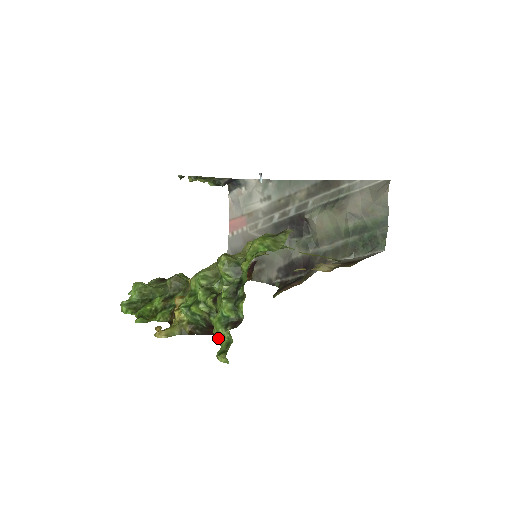
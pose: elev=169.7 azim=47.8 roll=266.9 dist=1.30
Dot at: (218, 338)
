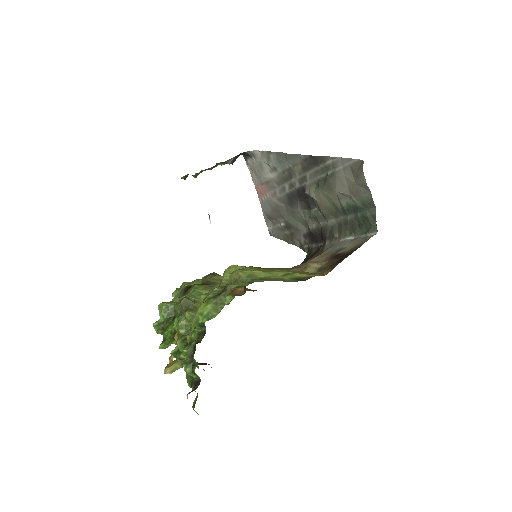
Dot at: occluded
